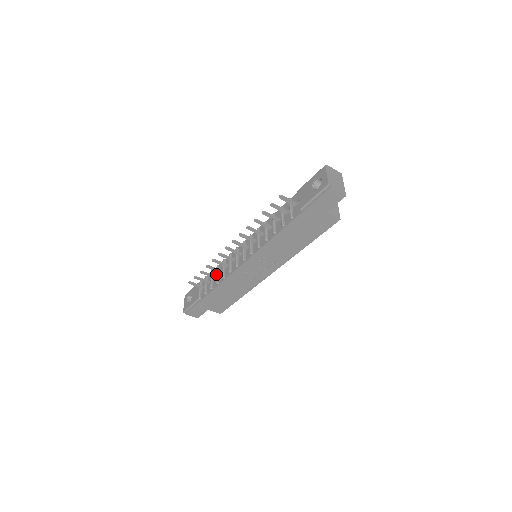
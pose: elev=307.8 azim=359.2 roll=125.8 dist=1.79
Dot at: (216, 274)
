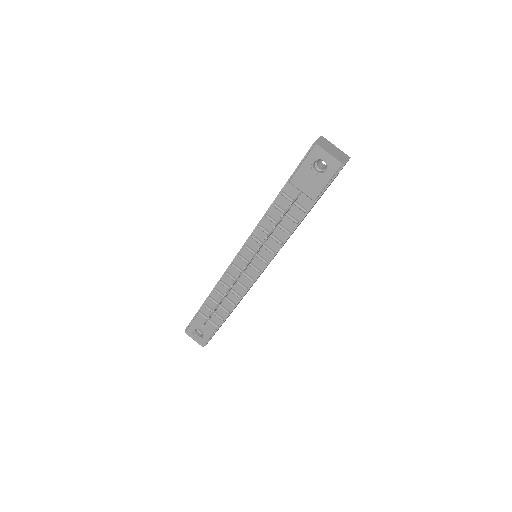
Dot at: (220, 298)
